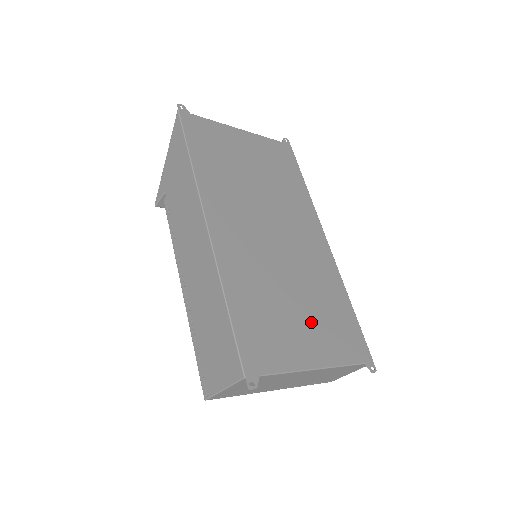
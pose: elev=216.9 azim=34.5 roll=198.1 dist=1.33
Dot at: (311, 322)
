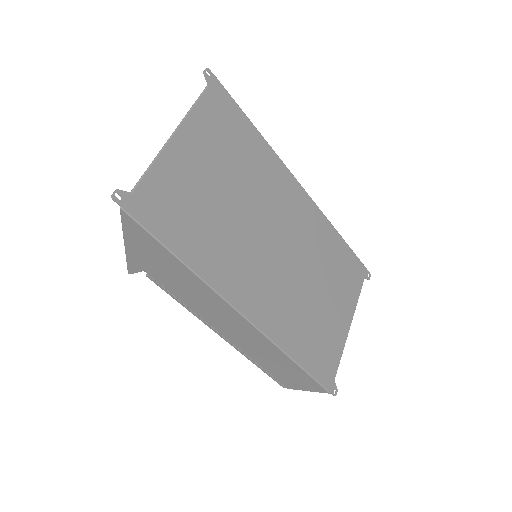
Dot at: (333, 296)
